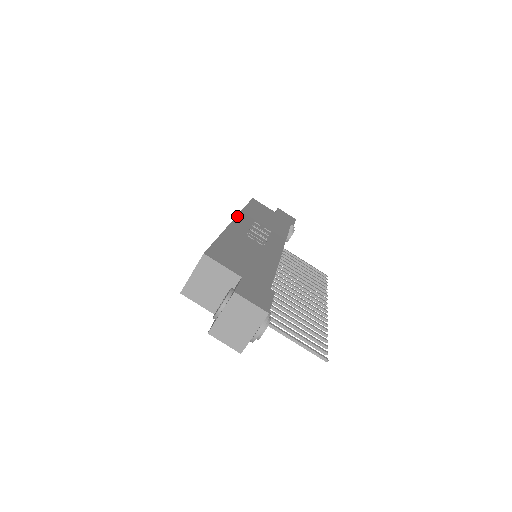
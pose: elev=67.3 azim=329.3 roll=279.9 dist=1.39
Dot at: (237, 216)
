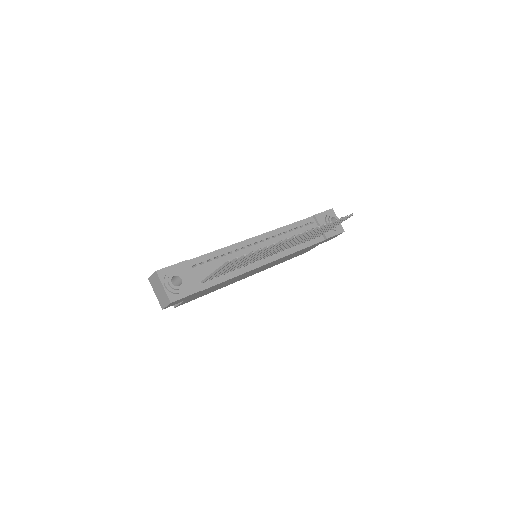
Dot at: occluded
